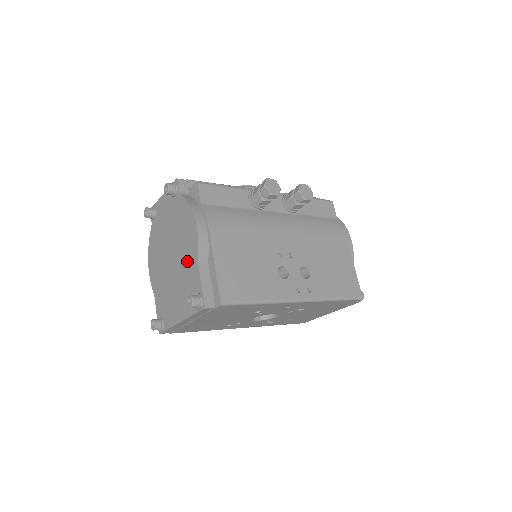
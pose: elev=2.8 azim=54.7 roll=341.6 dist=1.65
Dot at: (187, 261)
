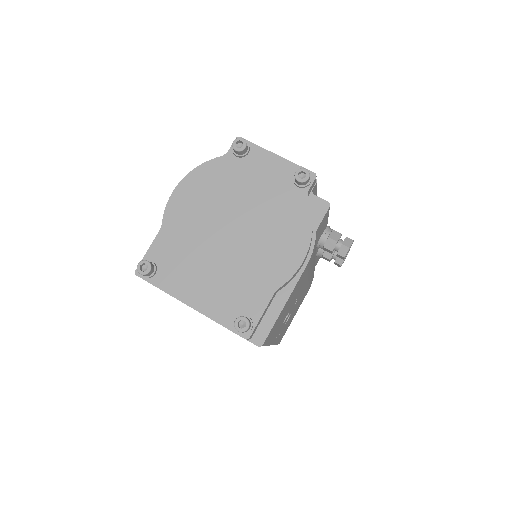
Dot at: (259, 269)
